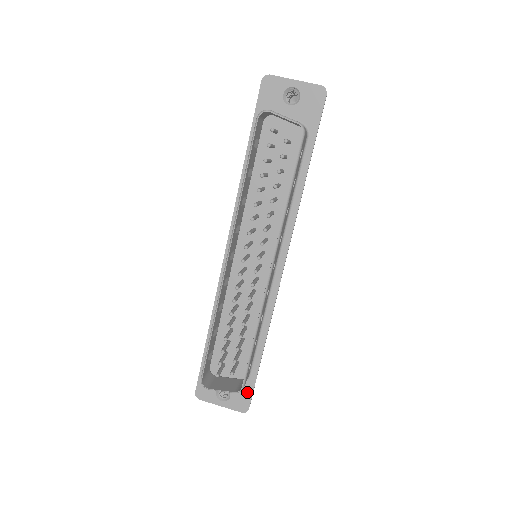
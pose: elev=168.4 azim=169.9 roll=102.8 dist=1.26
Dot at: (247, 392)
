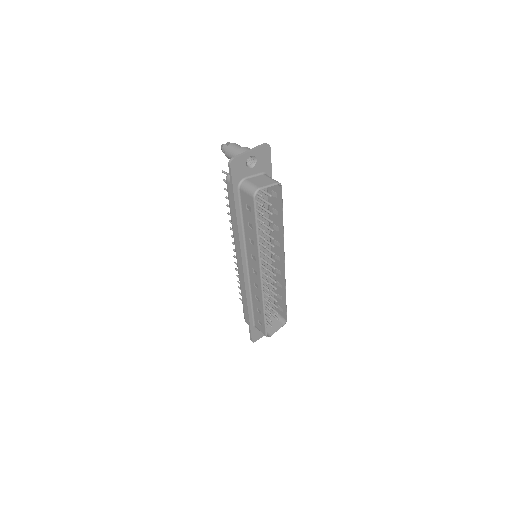
Dot at: occluded
